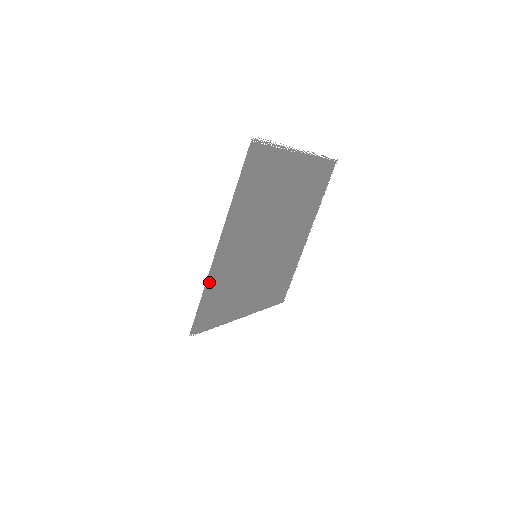
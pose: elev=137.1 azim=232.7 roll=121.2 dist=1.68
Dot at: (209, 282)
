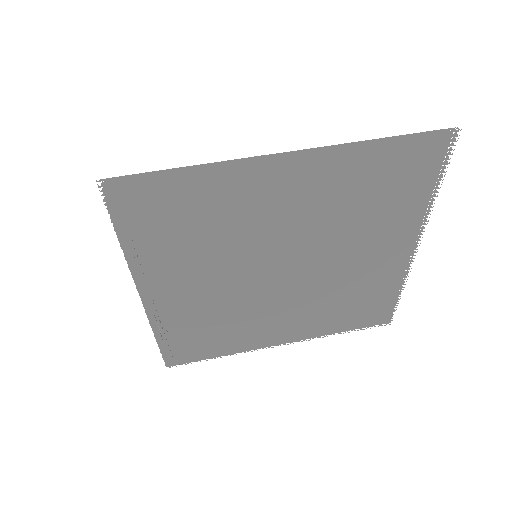
Dot at: occluded
